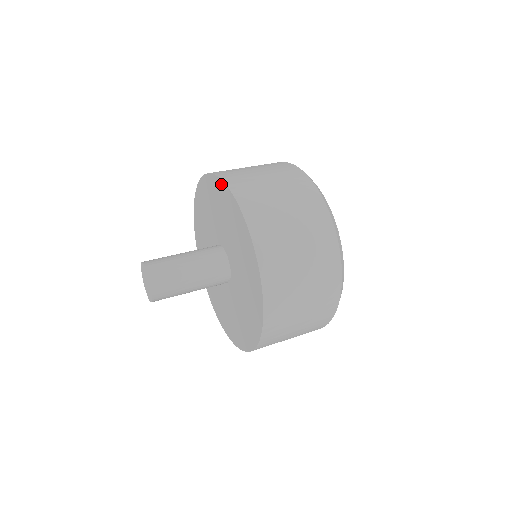
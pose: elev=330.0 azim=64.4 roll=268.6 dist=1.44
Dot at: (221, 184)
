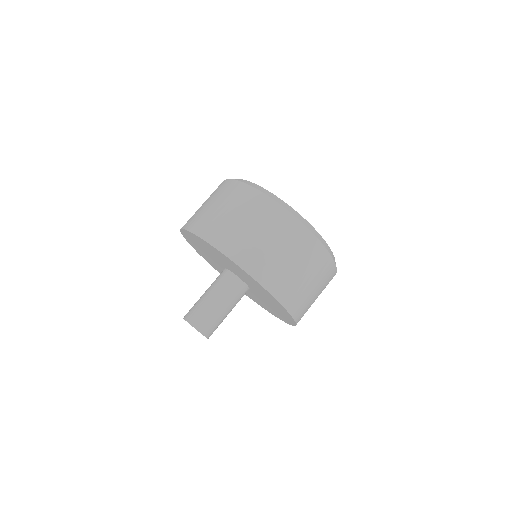
Dot at: (259, 285)
